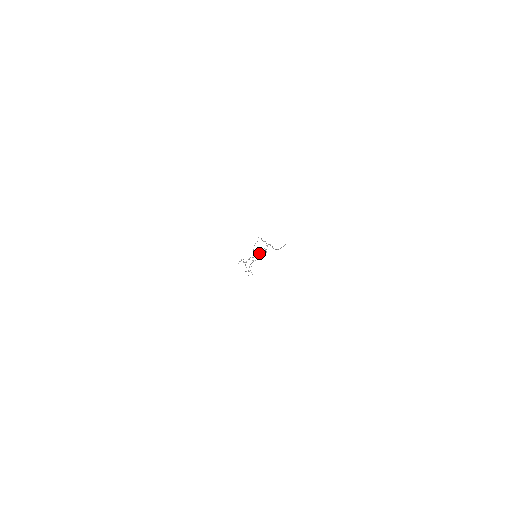
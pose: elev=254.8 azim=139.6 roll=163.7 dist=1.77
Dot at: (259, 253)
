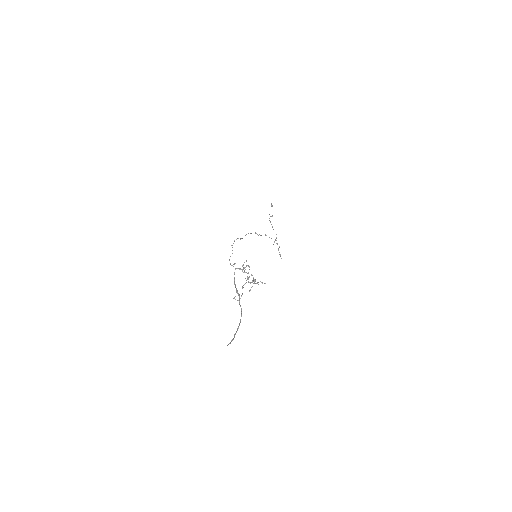
Dot at: occluded
